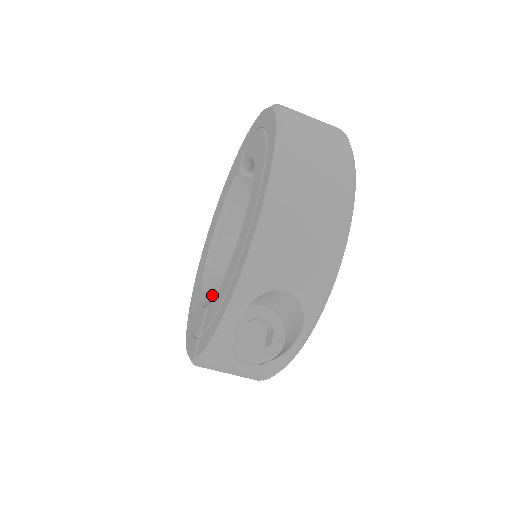
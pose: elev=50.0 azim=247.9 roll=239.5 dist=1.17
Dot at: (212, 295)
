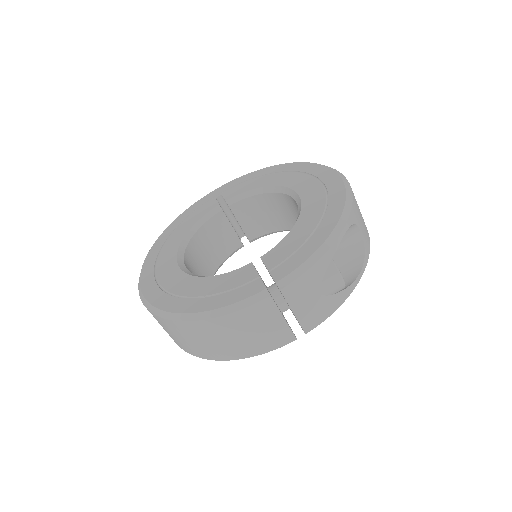
Dot at: occluded
